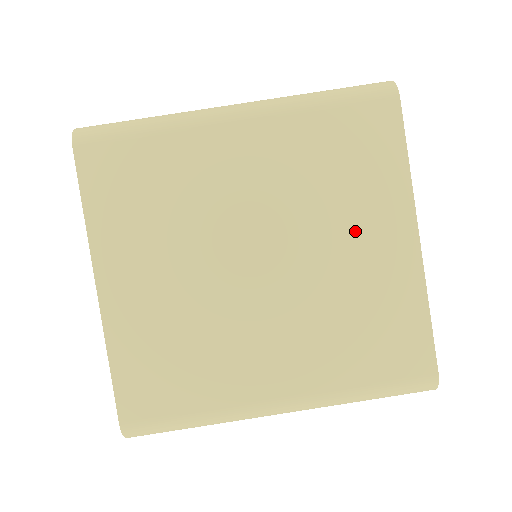
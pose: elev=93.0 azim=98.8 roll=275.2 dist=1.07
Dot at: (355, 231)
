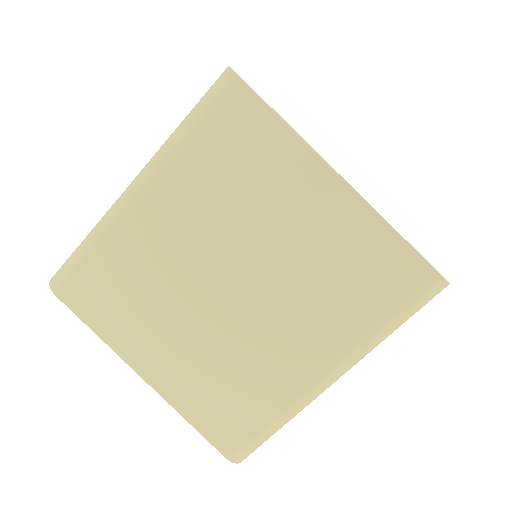
Dot at: (286, 210)
